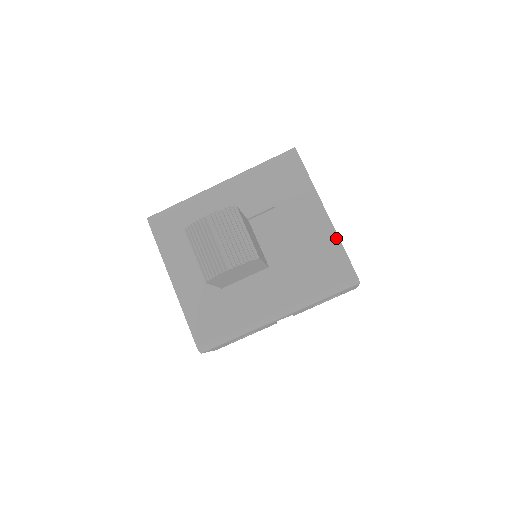
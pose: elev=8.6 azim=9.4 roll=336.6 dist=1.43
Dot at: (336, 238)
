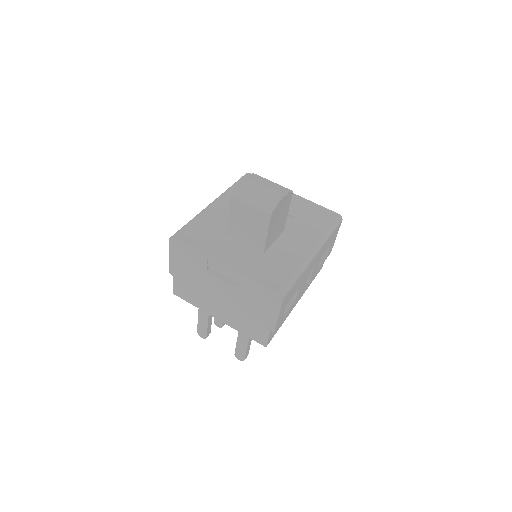
Dot at: (310, 202)
